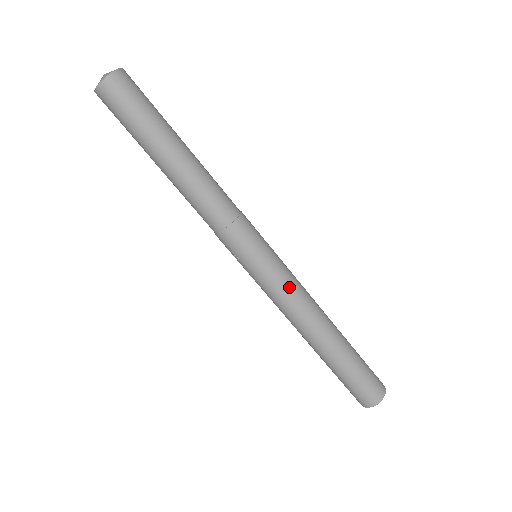
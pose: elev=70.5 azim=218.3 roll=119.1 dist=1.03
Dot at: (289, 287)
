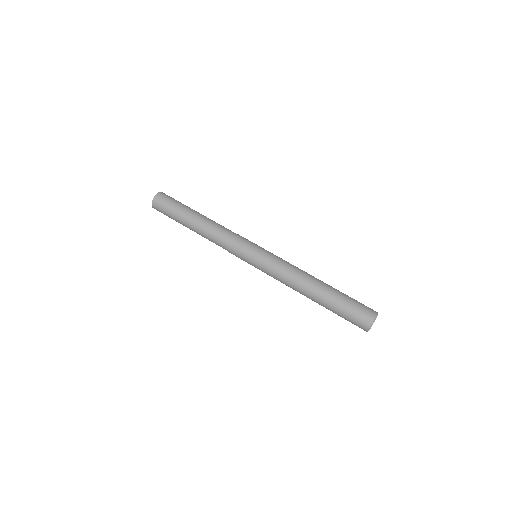
Dot at: (280, 260)
